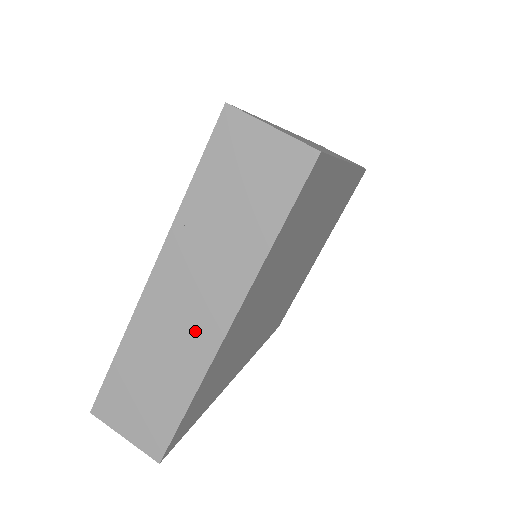
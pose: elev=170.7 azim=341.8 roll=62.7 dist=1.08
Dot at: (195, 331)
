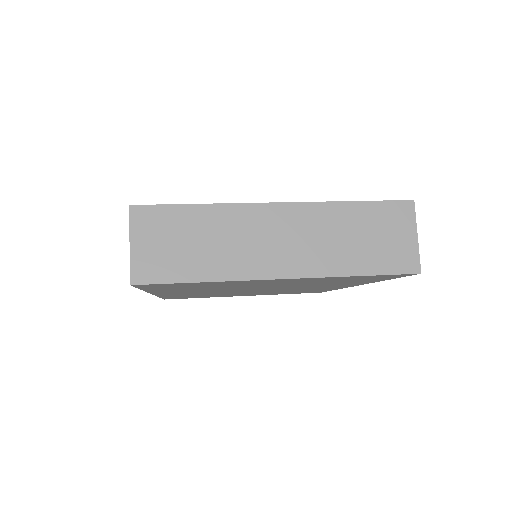
Dot at: (261, 256)
